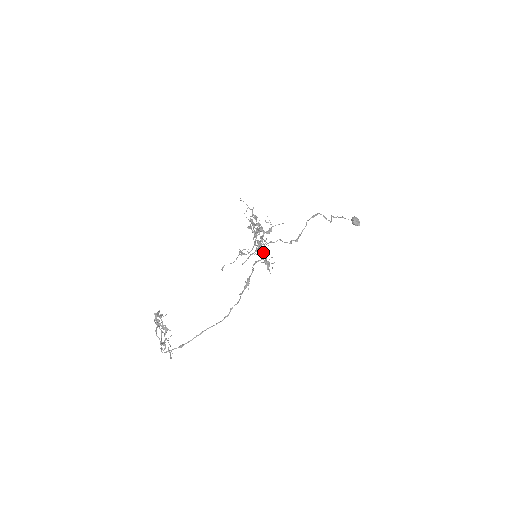
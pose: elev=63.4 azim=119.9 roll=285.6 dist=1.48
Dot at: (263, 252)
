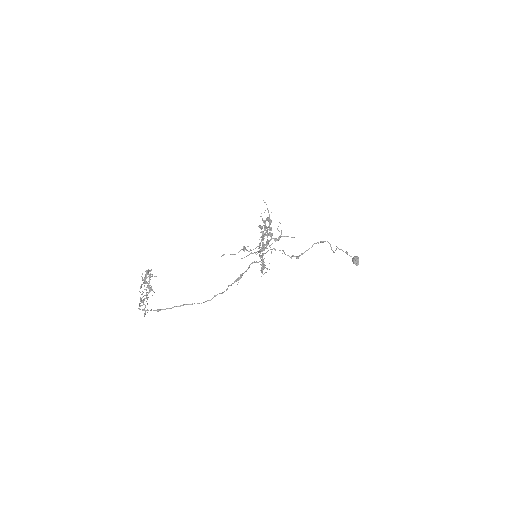
Dot at: occluded
